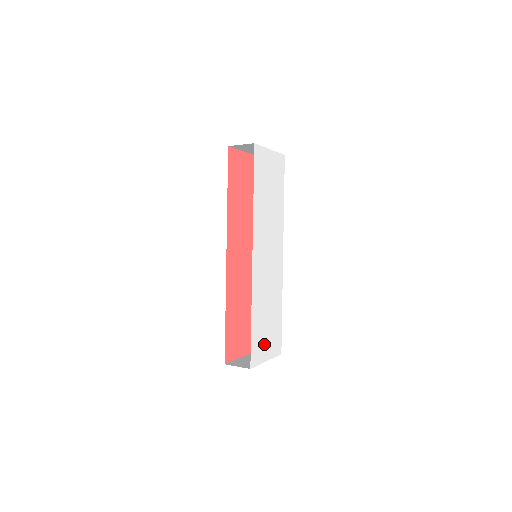
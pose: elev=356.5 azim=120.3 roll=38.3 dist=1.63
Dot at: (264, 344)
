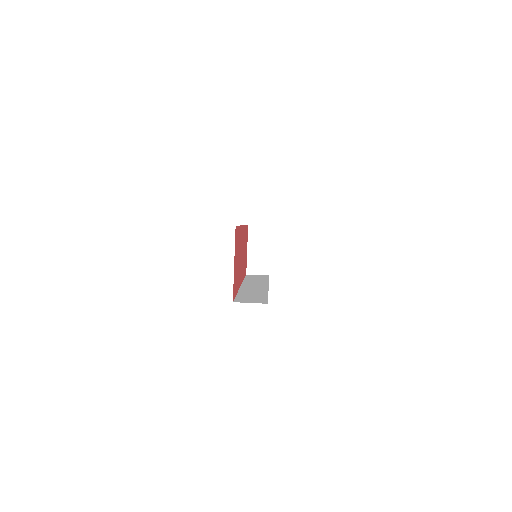
Dot at: occluded
